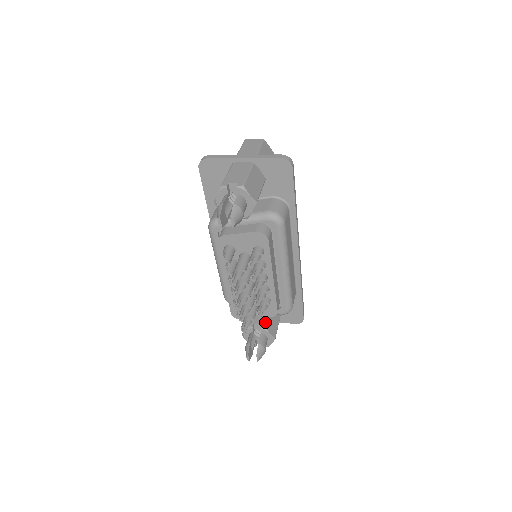
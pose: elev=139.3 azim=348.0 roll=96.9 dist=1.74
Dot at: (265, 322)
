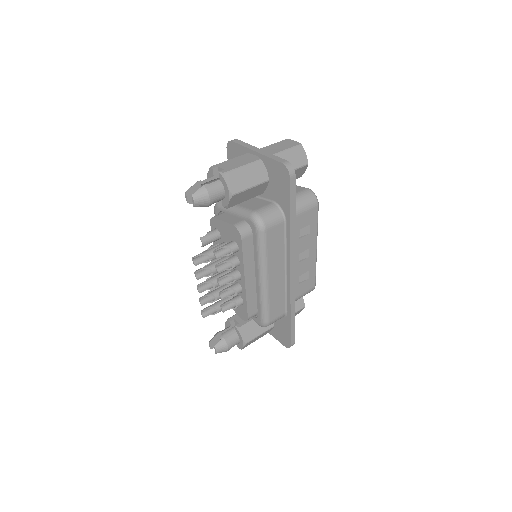
Dot at: (243, 323)
